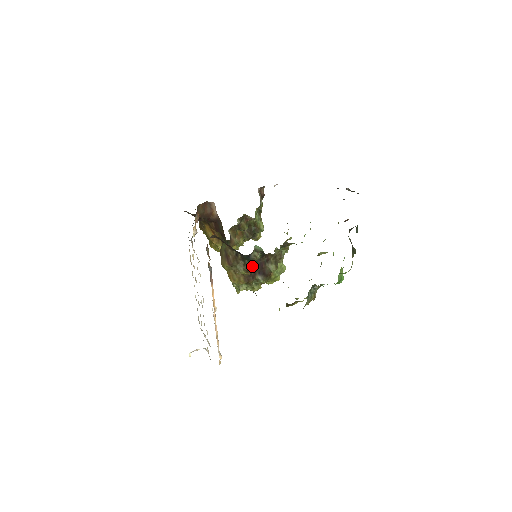
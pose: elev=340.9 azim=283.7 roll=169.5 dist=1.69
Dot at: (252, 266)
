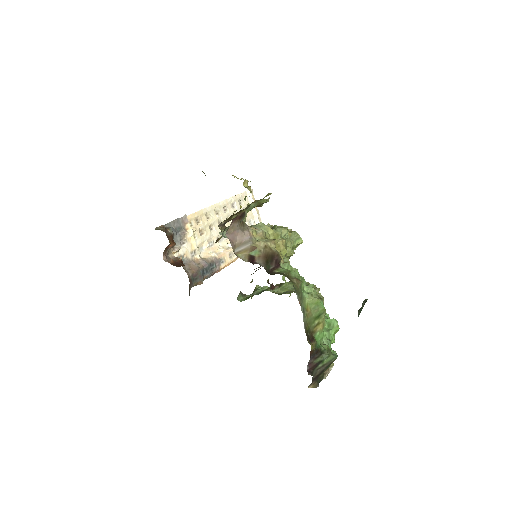
Dot at: (251, 274)
